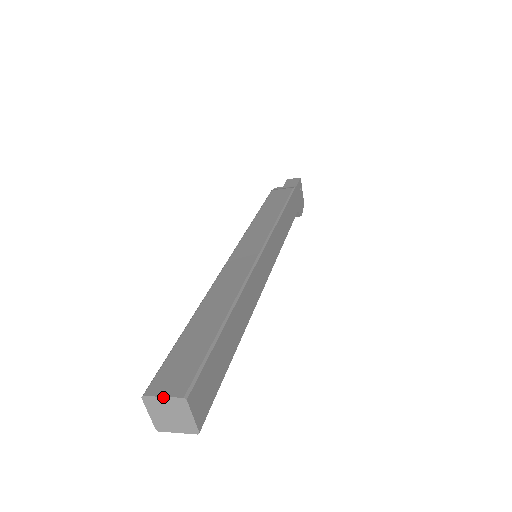
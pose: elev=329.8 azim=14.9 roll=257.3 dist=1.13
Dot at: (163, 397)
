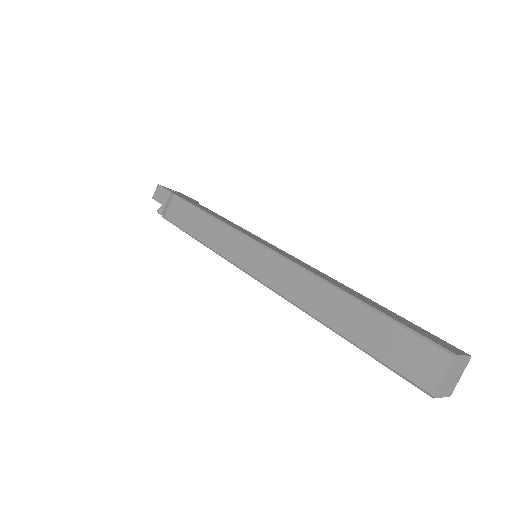
Dot at: (444, 377)
